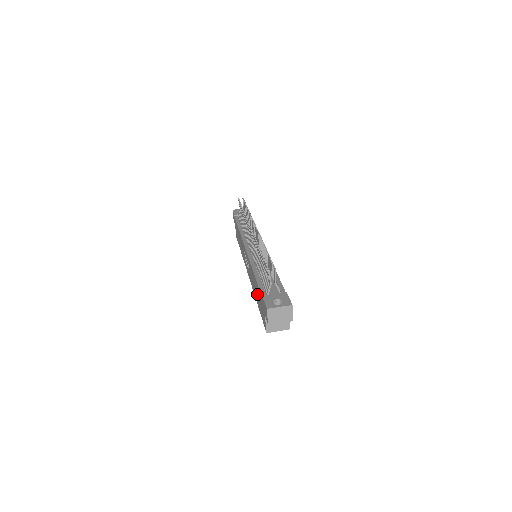
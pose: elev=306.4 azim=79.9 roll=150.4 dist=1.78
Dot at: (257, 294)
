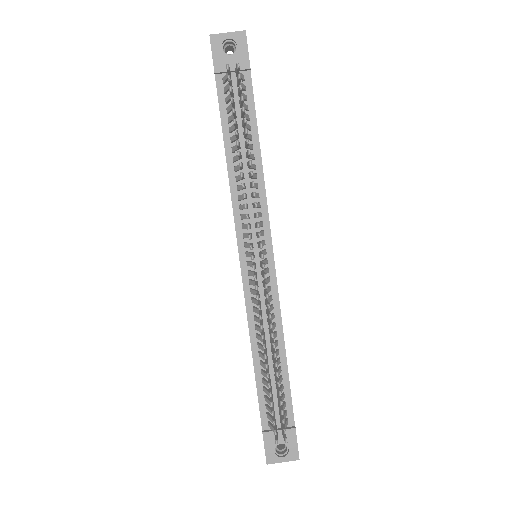
Dot at: occluded
